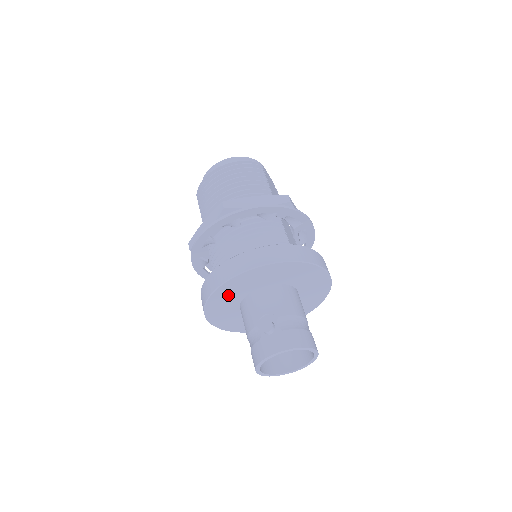
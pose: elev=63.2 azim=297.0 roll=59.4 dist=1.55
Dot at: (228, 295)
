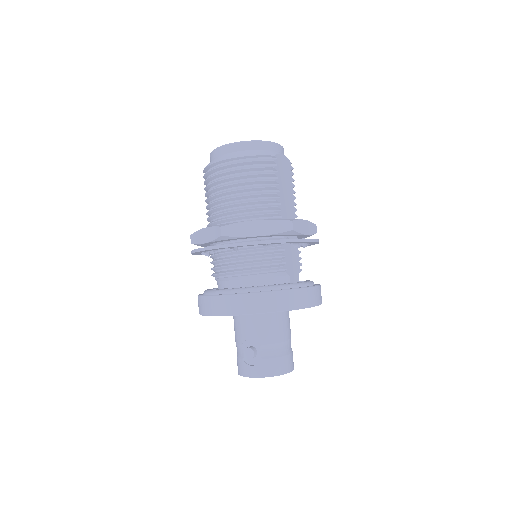
Dot at: occluded
